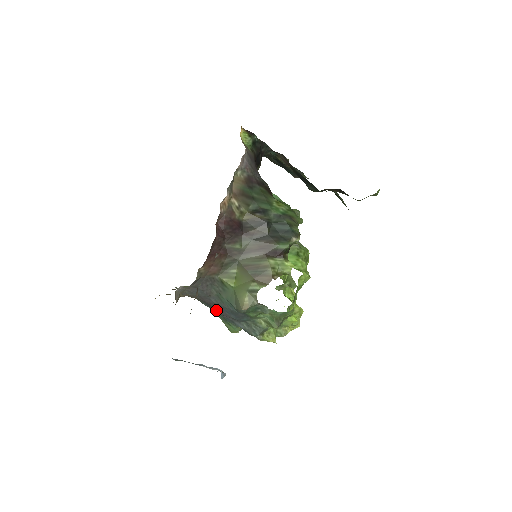
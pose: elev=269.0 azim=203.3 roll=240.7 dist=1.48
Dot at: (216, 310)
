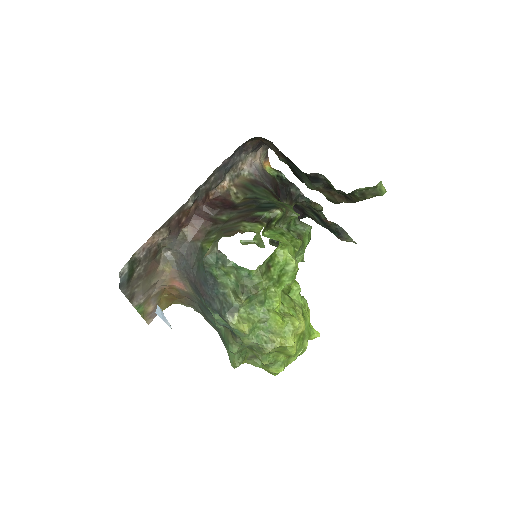
Dot at: (199, 291)
